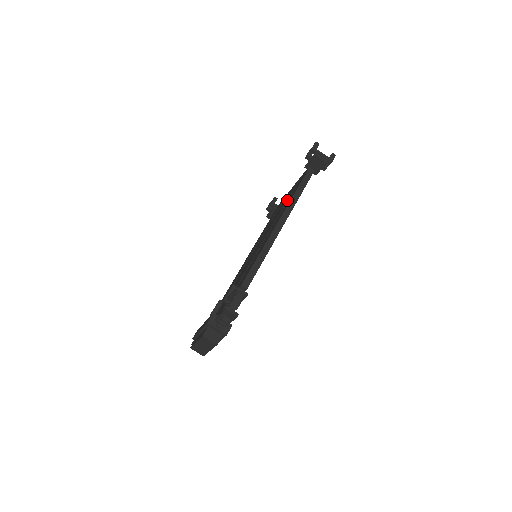
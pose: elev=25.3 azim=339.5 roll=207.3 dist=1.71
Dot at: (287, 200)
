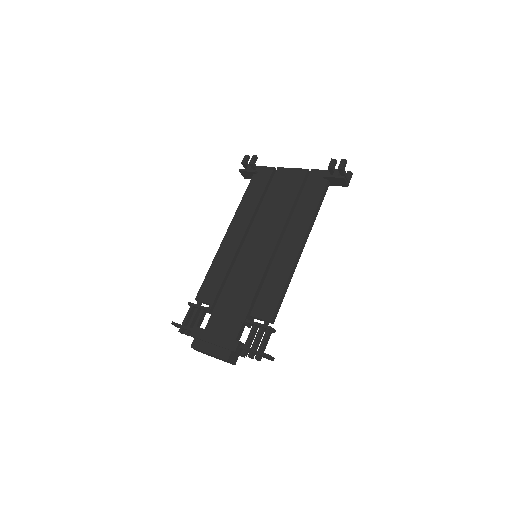
Dot at: (294, 201)
